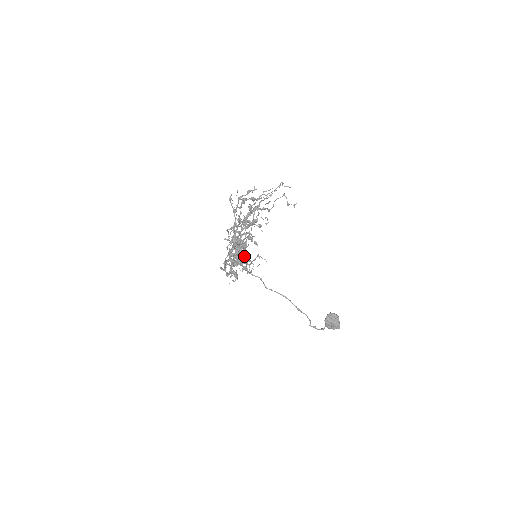
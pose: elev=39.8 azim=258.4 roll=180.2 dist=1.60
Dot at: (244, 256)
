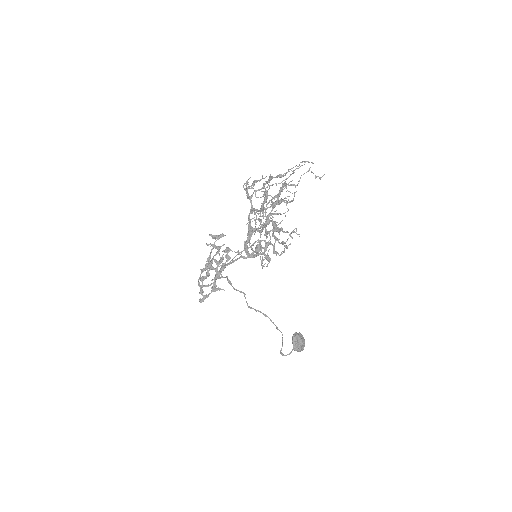
Dot at: (275, 236)
